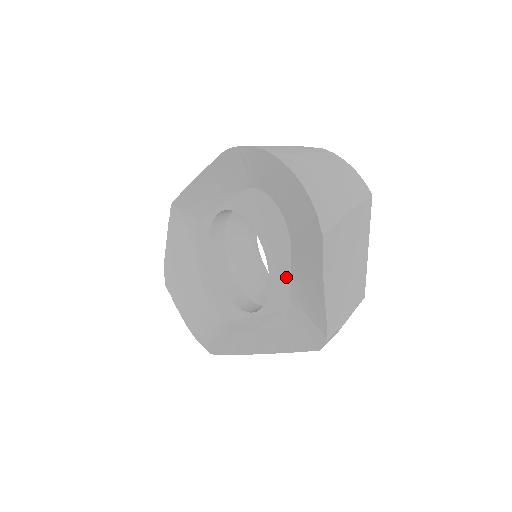
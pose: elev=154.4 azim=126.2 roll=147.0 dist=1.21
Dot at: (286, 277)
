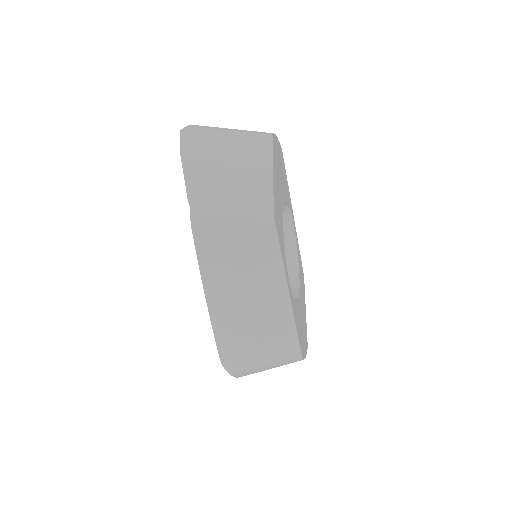
Dot at: occluded
